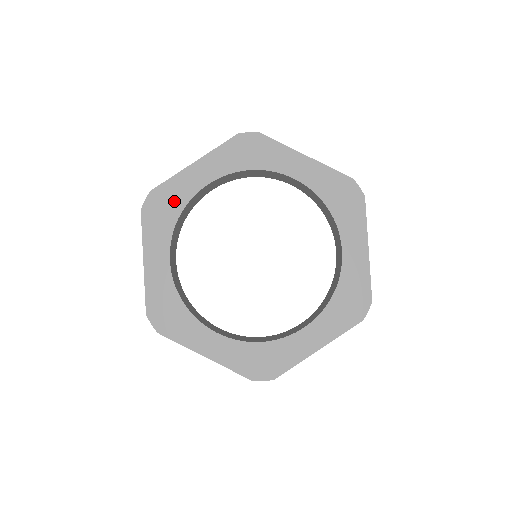
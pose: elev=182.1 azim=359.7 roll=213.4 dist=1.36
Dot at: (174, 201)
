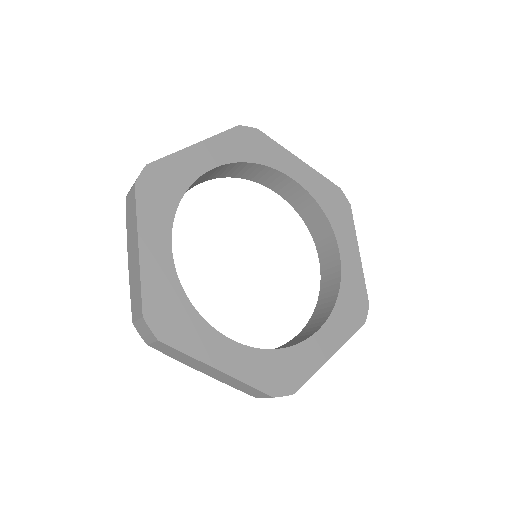
Dot at: (175, 181)
